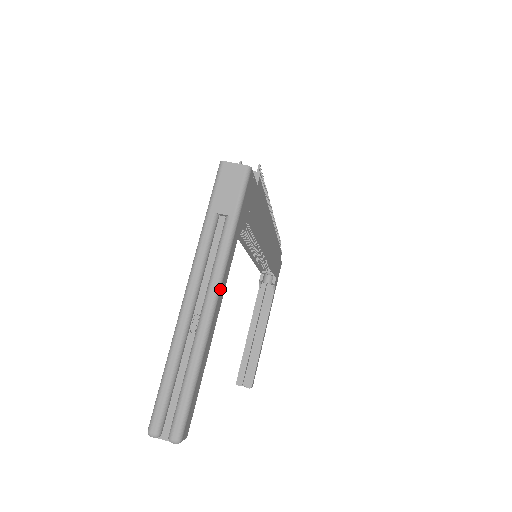
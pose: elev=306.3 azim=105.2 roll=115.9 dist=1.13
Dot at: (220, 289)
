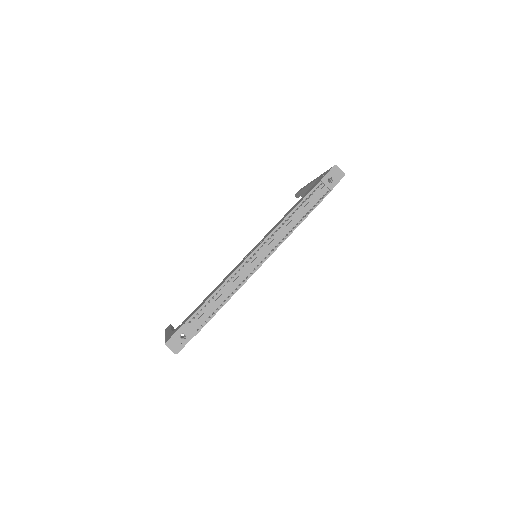
Dot at: occluded
